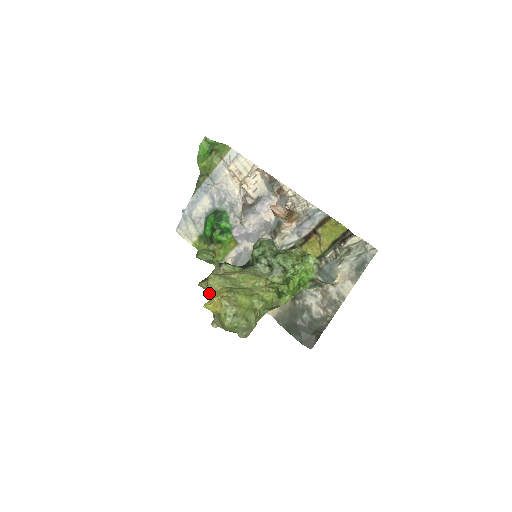
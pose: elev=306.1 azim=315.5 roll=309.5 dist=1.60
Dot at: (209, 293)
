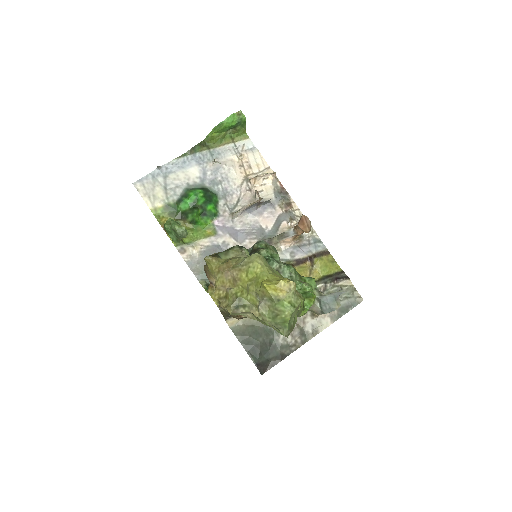
Dot at: (245, 272)
